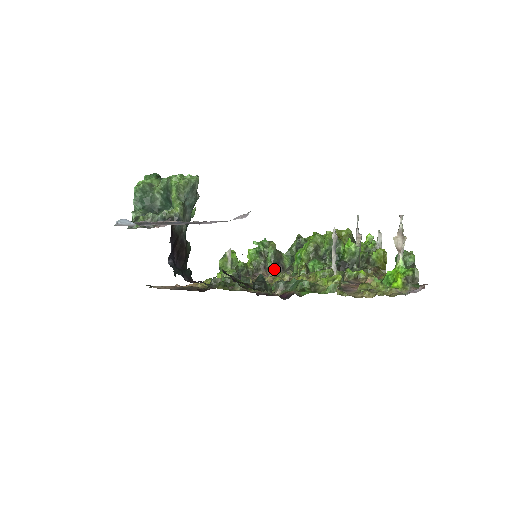
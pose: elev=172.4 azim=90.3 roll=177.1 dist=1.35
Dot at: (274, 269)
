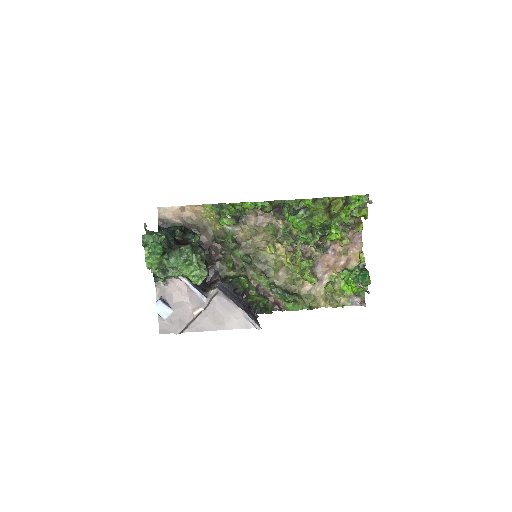
Dot at: occluded
